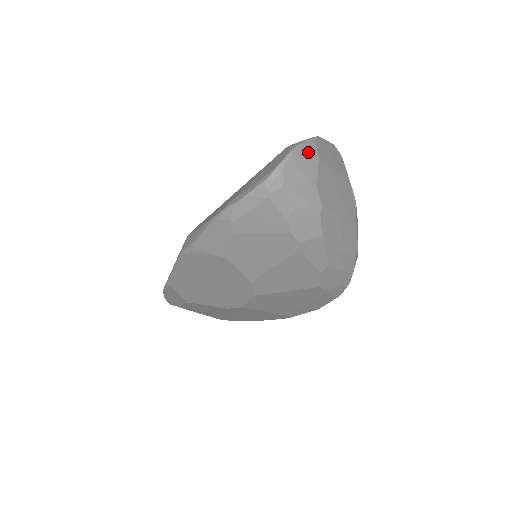
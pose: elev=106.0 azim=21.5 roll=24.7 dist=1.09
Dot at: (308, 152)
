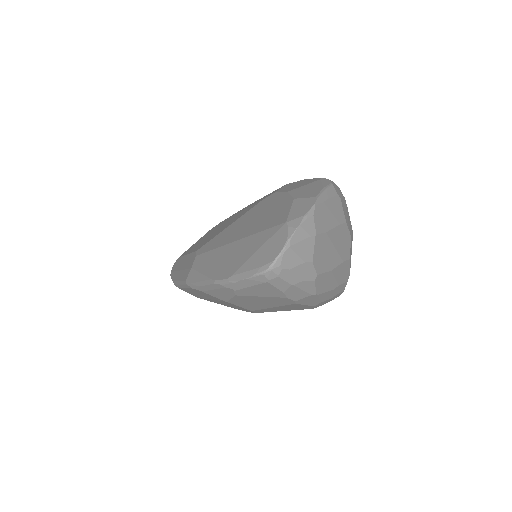
Dot at: (305, 232)
